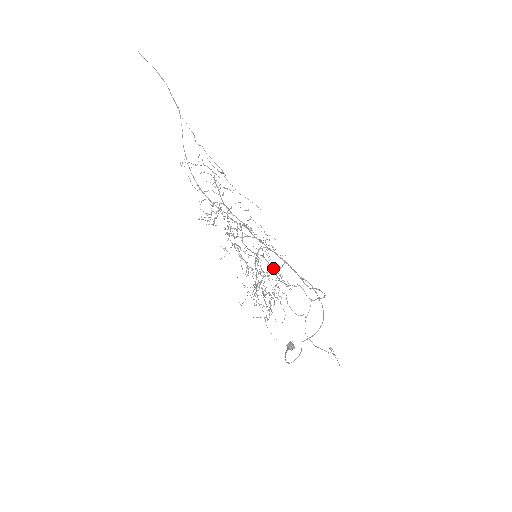
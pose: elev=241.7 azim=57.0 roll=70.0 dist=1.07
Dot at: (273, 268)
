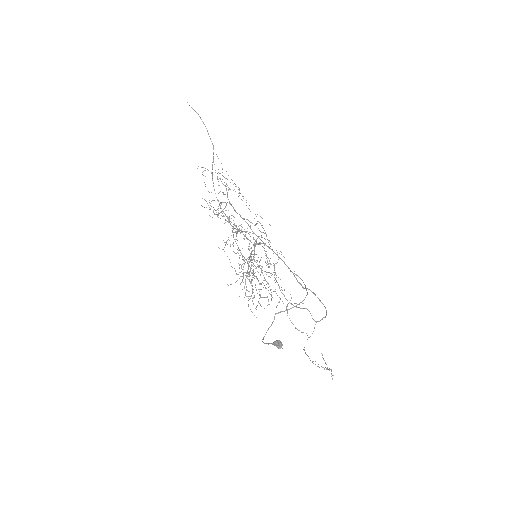
Dot at: (267, 261)
